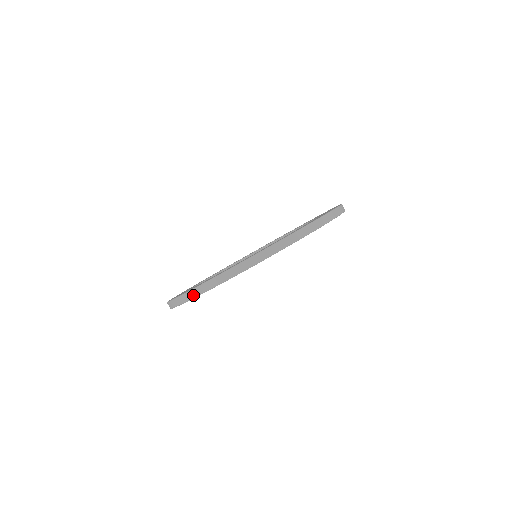
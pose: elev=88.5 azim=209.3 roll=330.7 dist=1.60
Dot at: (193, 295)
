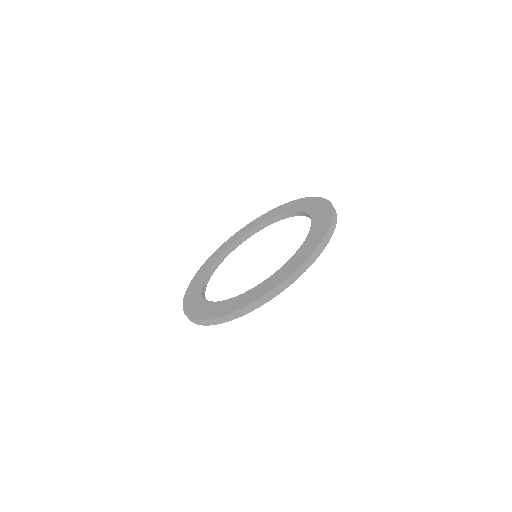
Dot at: (214, 323)
